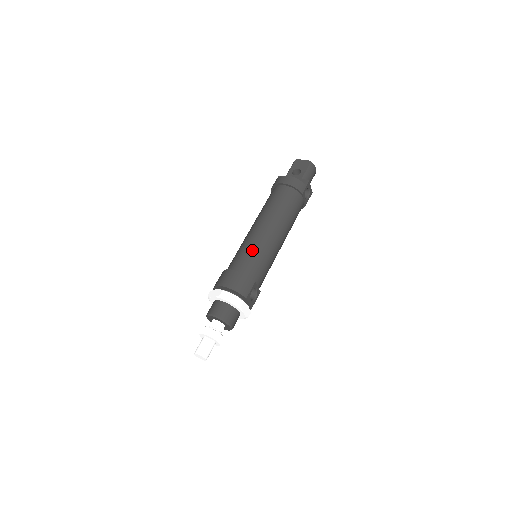
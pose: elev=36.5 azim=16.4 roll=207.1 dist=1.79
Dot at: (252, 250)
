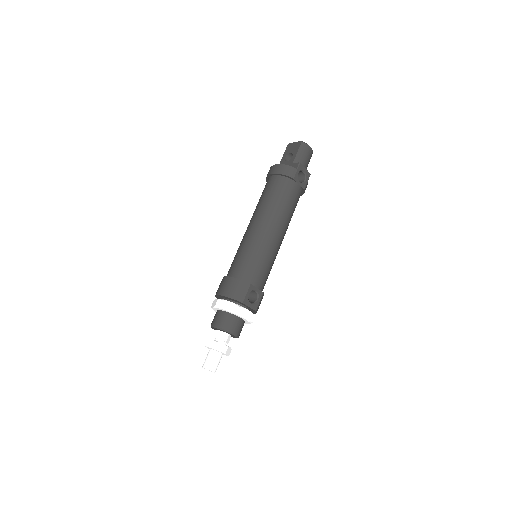
Dot at: (245, 252)
